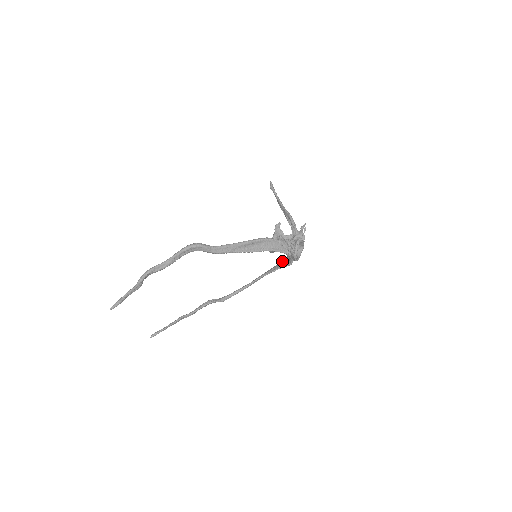
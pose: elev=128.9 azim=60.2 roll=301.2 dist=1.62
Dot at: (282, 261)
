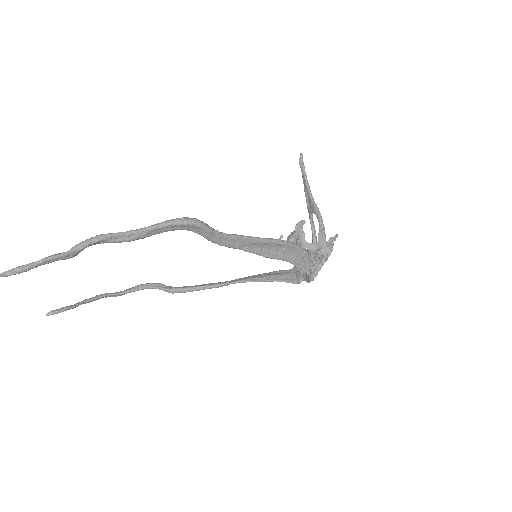
Dot at: (281, 271)
